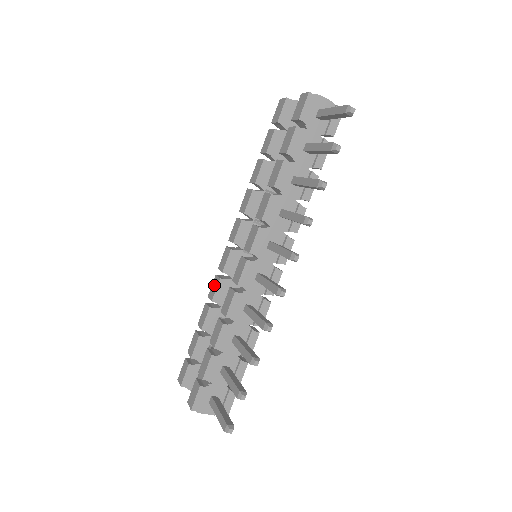
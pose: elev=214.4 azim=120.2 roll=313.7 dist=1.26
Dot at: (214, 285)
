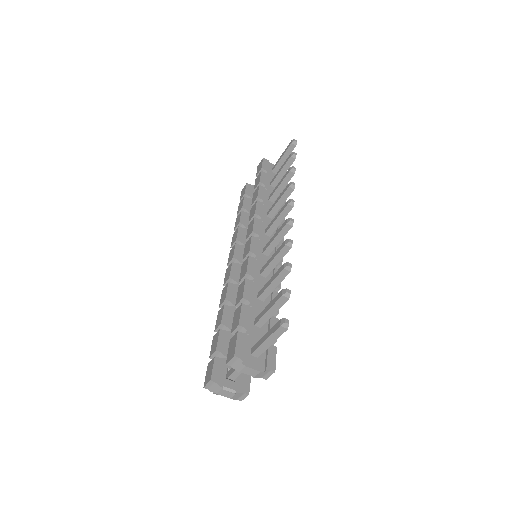
Dot at: (223, 293)
